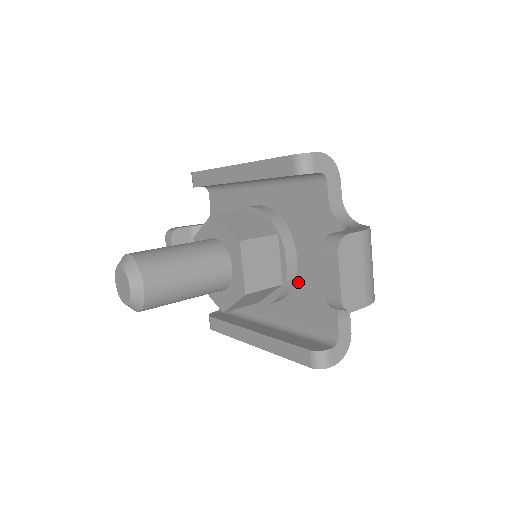
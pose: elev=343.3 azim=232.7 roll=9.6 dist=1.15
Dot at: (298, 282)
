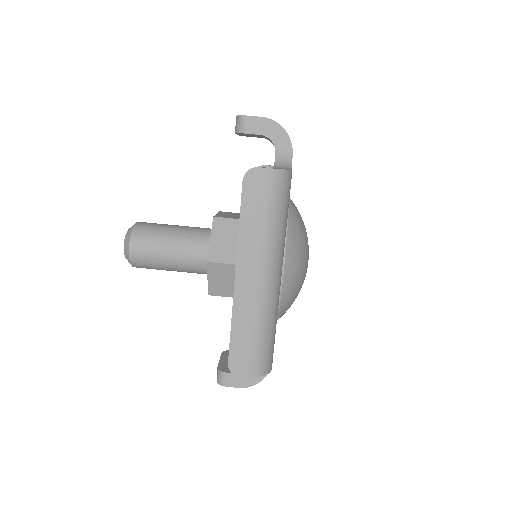
Dot at: occluded
